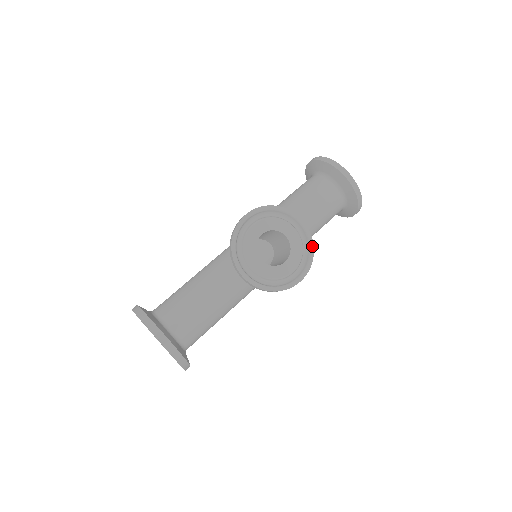
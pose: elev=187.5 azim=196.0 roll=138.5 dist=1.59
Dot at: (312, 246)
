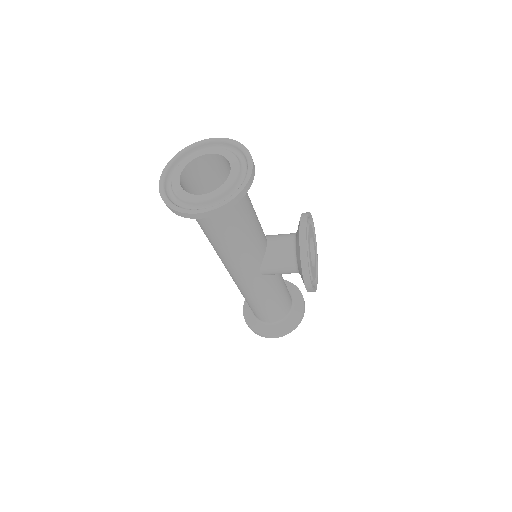
Dot at: occluded
